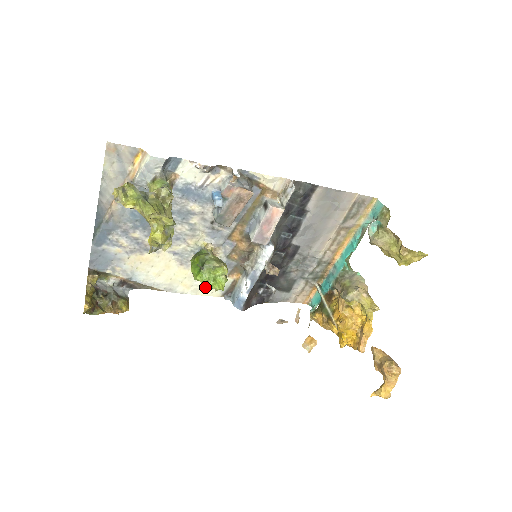
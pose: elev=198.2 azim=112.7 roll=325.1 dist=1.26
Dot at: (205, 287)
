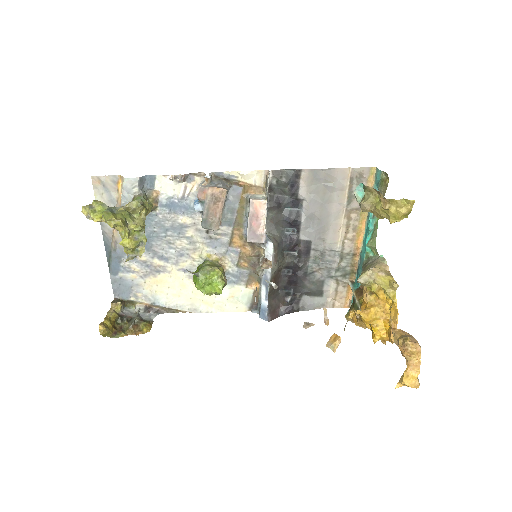
Dot at: occluded
